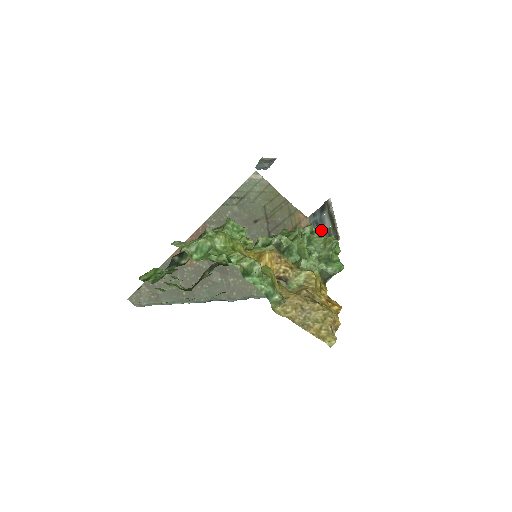
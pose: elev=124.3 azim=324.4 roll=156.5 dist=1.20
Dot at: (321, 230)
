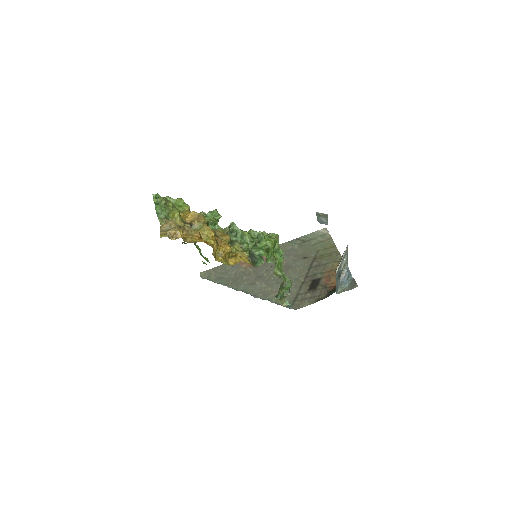
Dot at: (342, 272)
